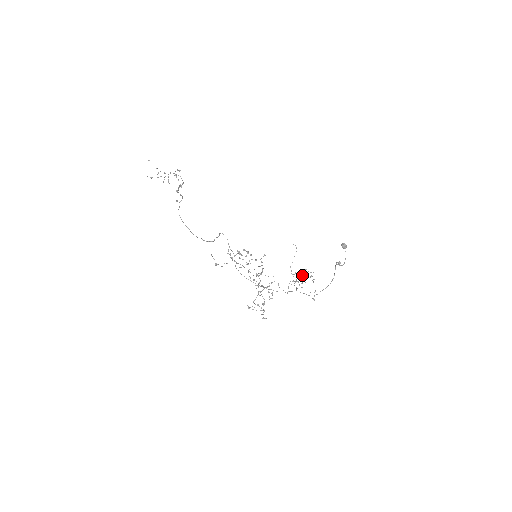
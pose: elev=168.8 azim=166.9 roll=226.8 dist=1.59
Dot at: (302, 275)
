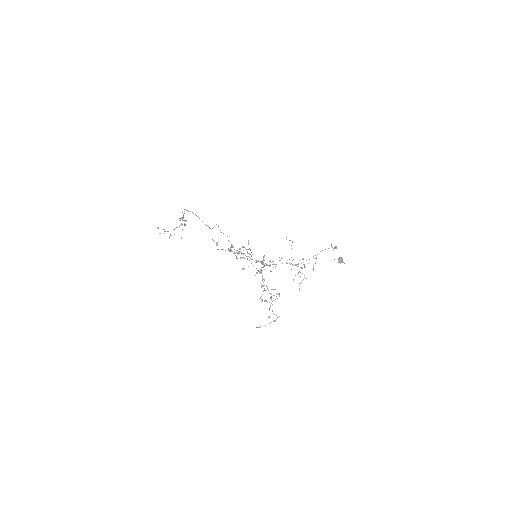
Dot at: occluded
